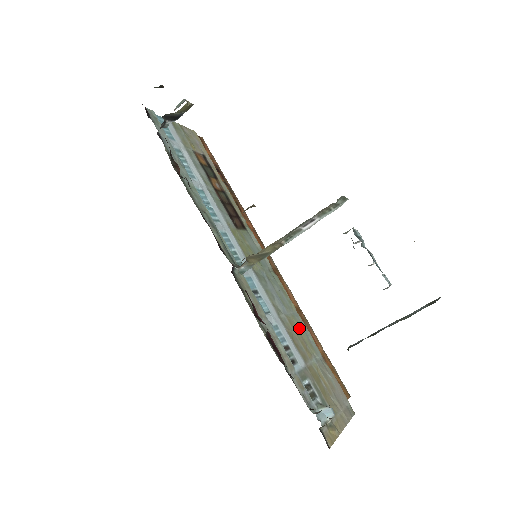
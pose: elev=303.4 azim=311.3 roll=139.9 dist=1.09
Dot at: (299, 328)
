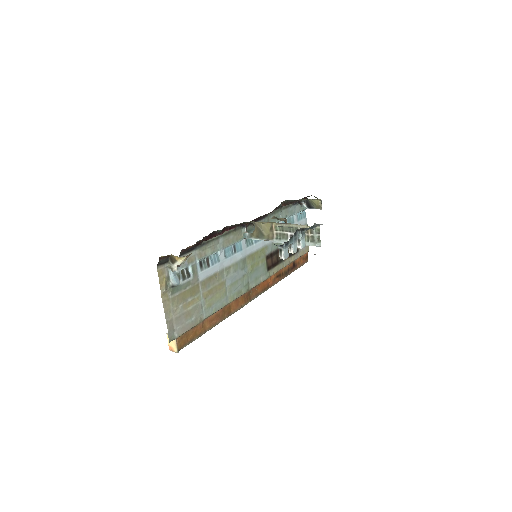
Dot at: (220, 295)
